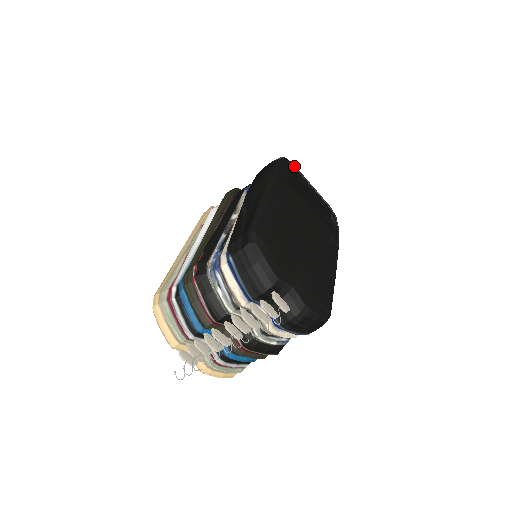
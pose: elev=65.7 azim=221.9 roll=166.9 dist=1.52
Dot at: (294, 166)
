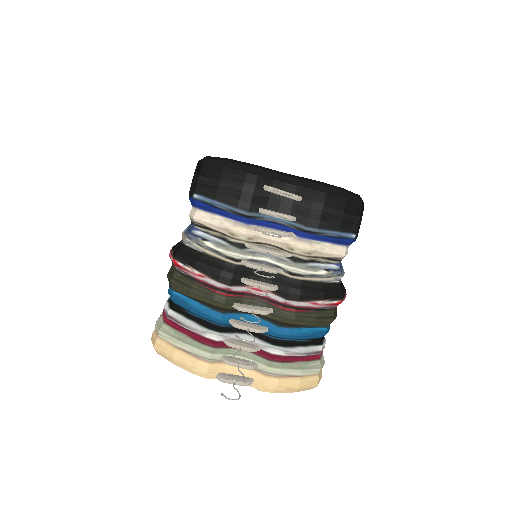
Dot at: occluded
